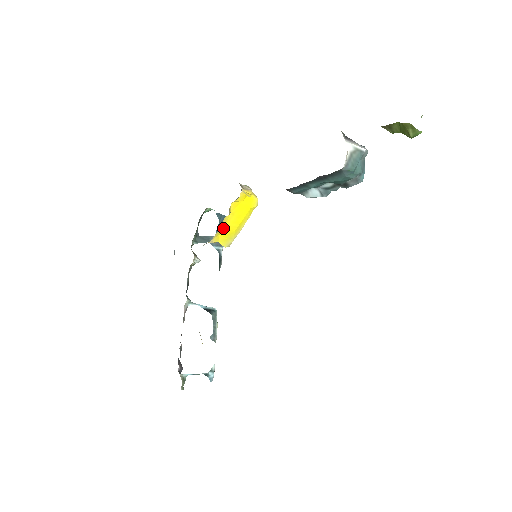
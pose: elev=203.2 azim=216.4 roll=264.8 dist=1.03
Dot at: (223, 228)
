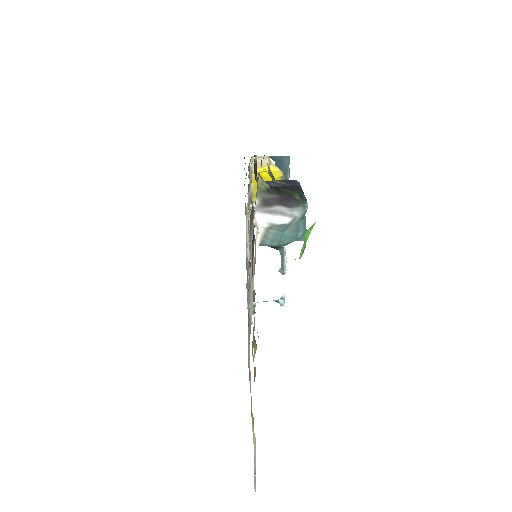
Dot at: occluded
